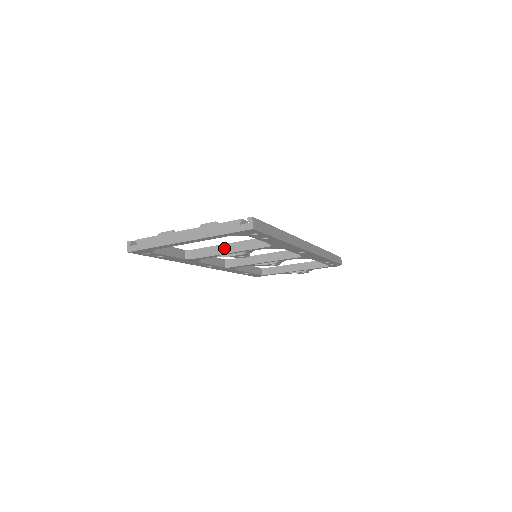
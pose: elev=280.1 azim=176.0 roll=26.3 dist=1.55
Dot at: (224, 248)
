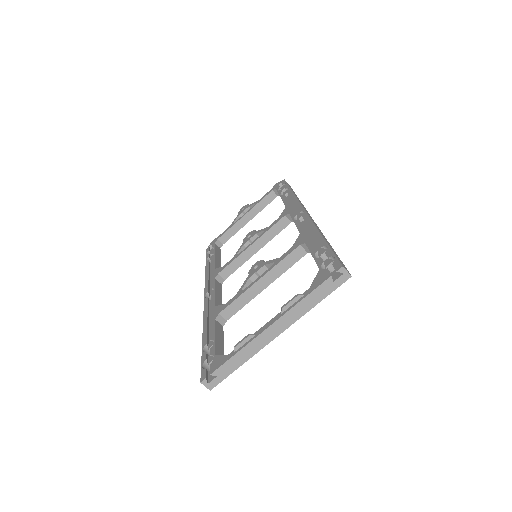
Dot at: (257, 287)
